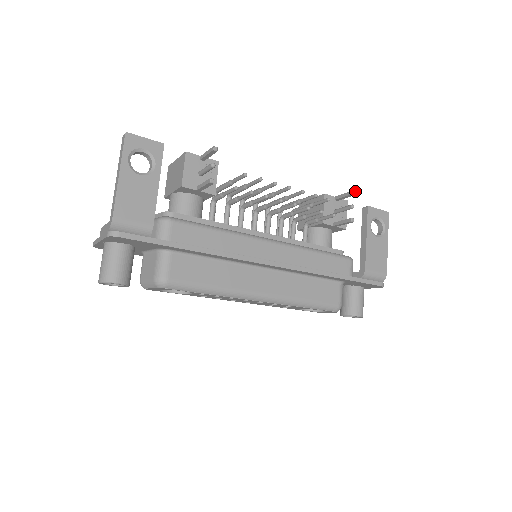
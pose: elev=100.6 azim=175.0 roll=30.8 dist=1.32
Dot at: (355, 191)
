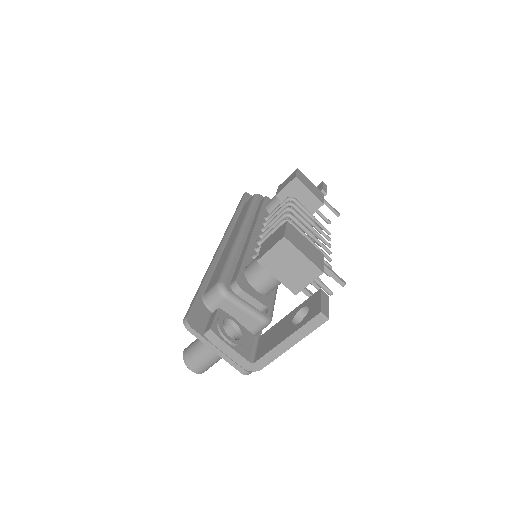
Dot at: occluded
